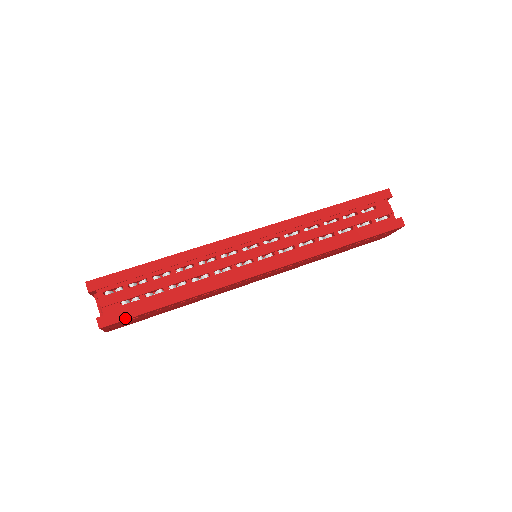
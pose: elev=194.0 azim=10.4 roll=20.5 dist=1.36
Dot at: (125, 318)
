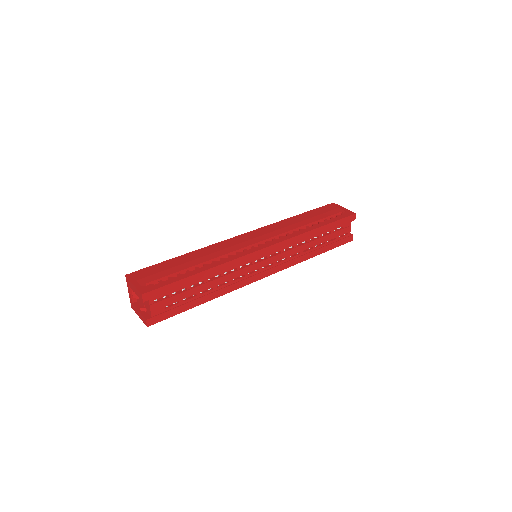
Dot at: (166, 318)
